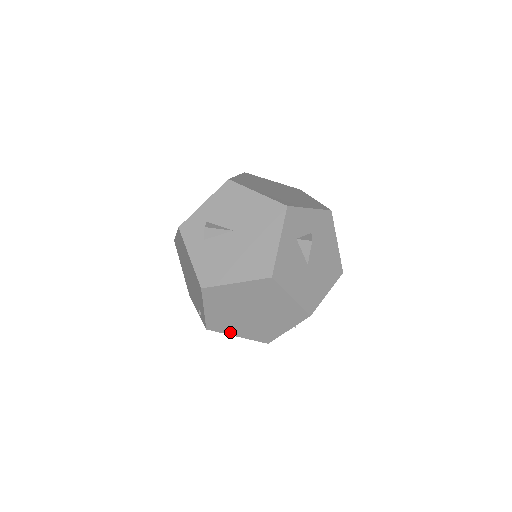
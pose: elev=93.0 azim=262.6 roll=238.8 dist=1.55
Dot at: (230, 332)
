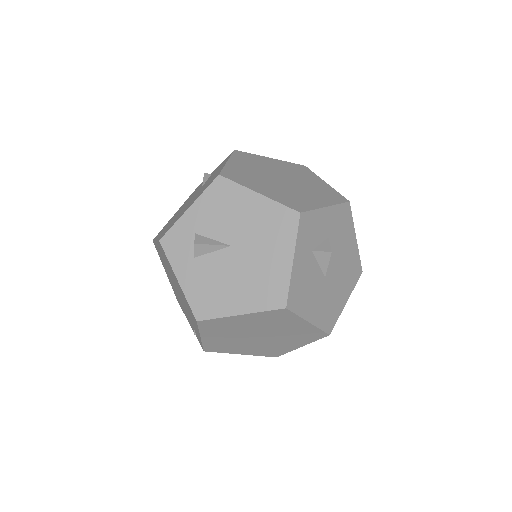
Dot at: (232, 351)
